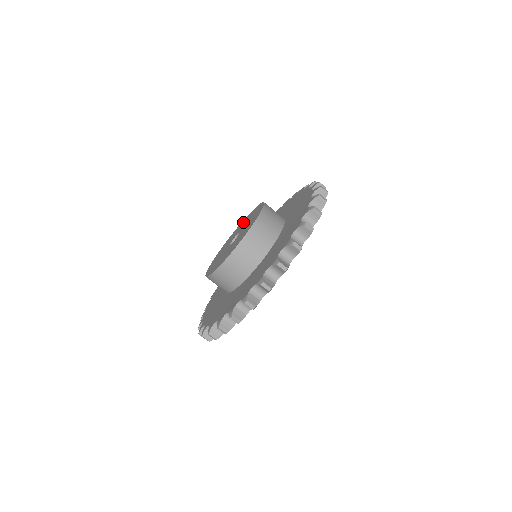
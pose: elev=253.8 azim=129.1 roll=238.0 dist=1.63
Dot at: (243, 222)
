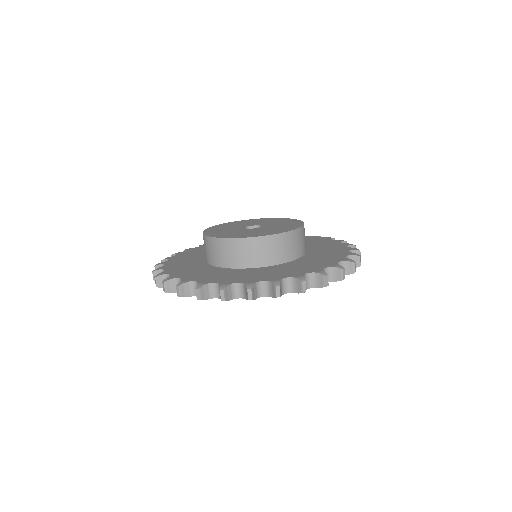
Dot at: (287, 221)
